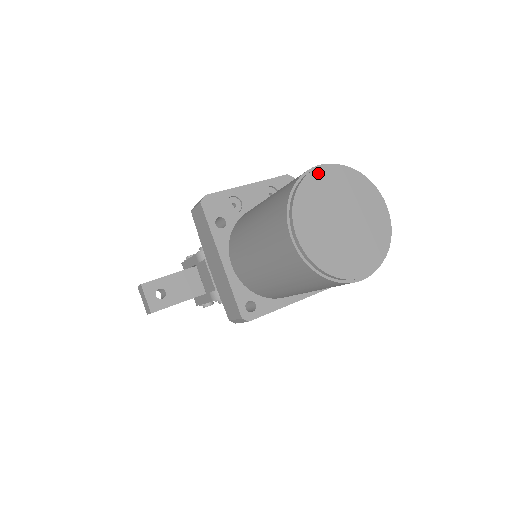
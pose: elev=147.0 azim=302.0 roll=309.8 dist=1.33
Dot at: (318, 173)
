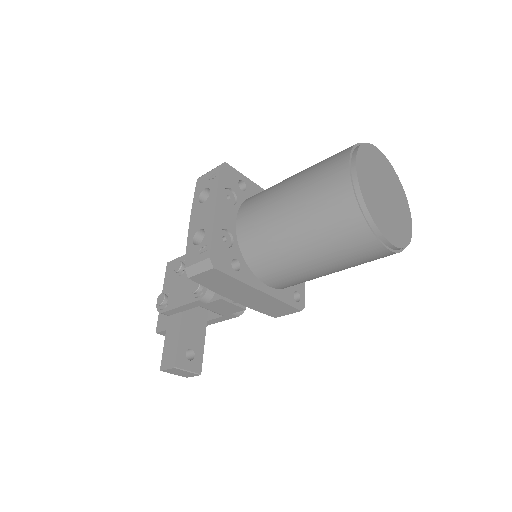
Dot at: (360, 178)
